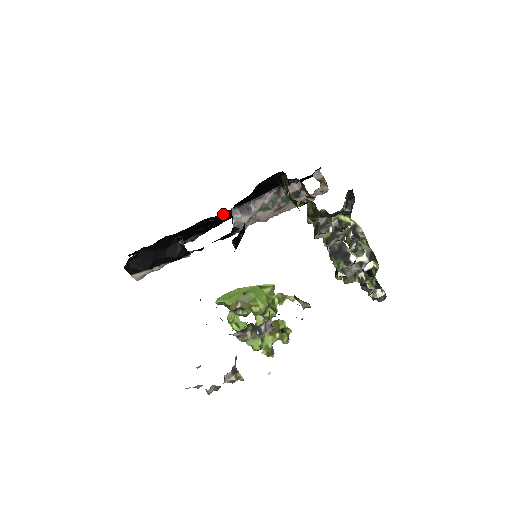
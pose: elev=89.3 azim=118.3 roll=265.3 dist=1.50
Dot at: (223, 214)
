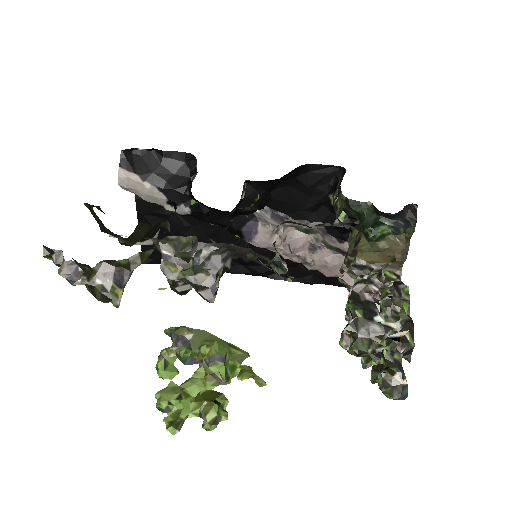
Dot at: occluded
